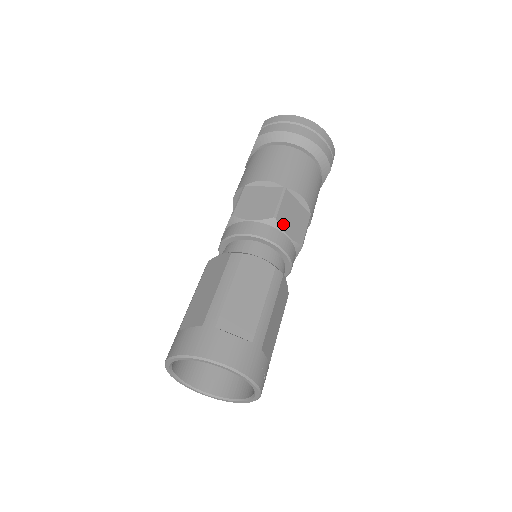
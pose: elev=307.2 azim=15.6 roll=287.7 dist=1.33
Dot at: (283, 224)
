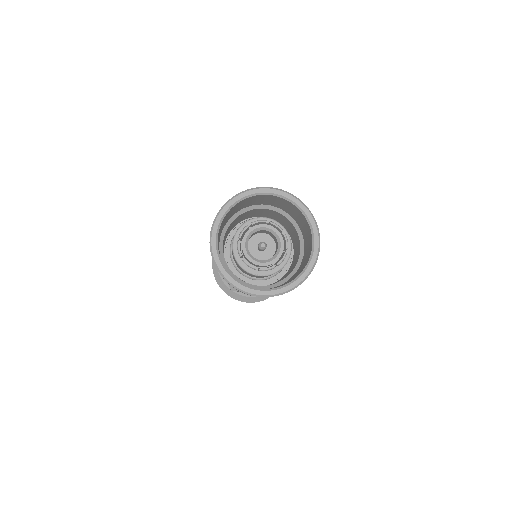
Dot at: occluded
